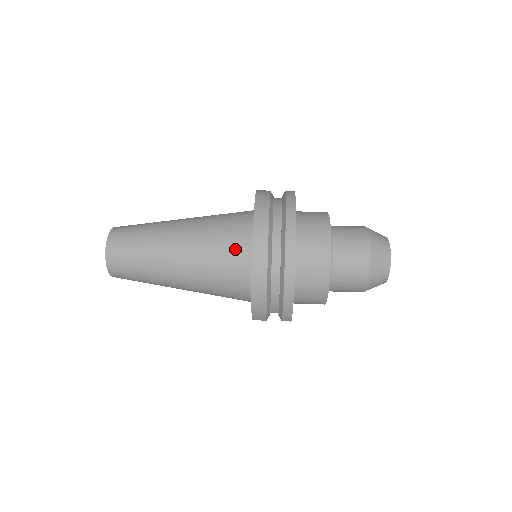
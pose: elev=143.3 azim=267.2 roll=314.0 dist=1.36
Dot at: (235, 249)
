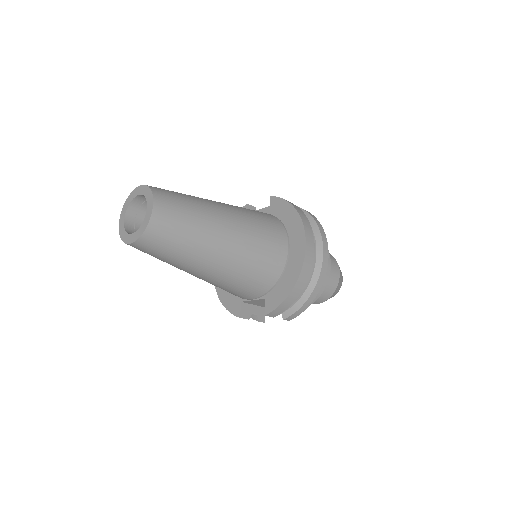
Dot at: (277, 244)
